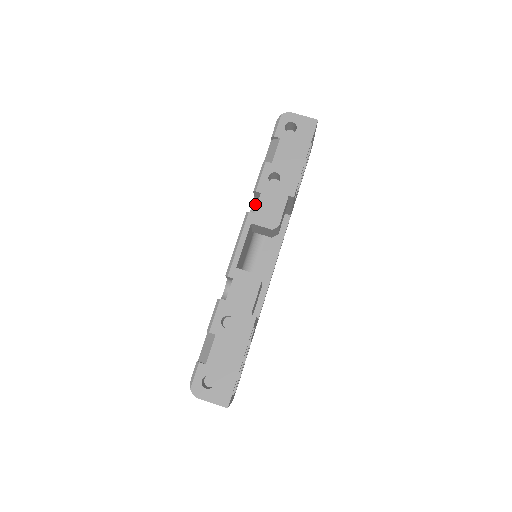
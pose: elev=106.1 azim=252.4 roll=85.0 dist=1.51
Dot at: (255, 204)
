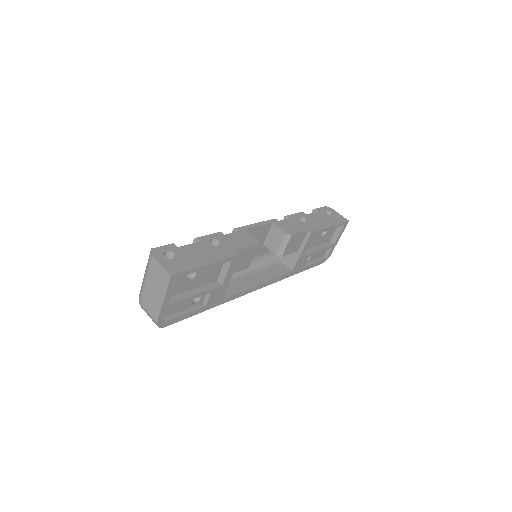
Dot at: occluded
